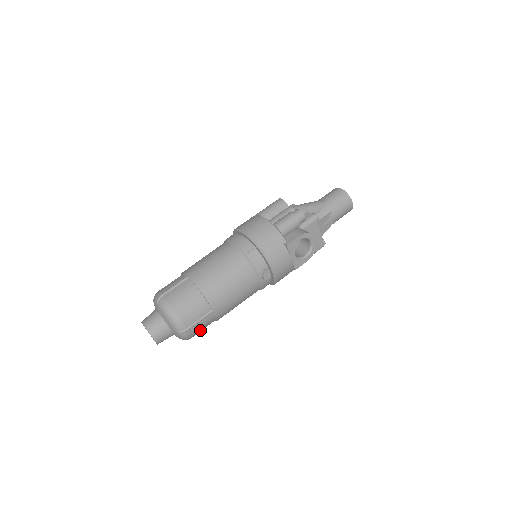
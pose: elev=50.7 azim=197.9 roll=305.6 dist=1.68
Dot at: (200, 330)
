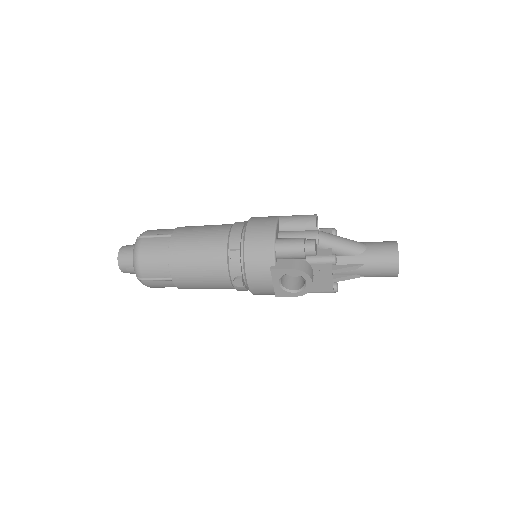
Dot at: (160, 286)
